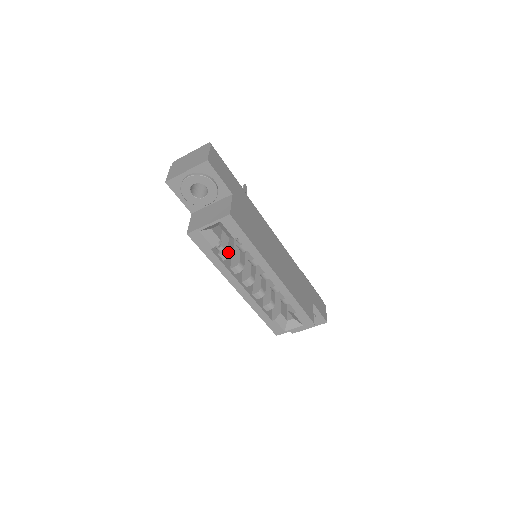
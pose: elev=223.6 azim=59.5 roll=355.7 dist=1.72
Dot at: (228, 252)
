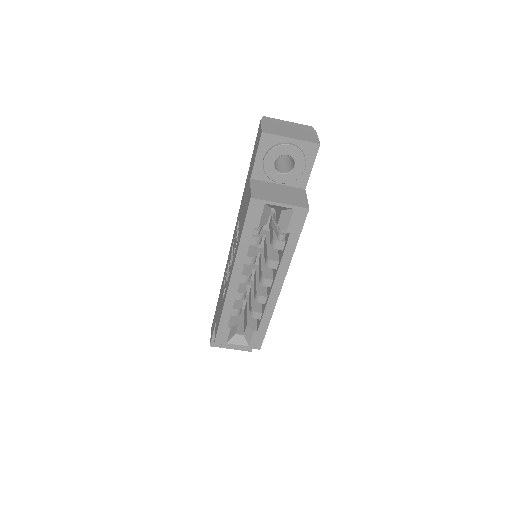
Dot at: (260, 239)
